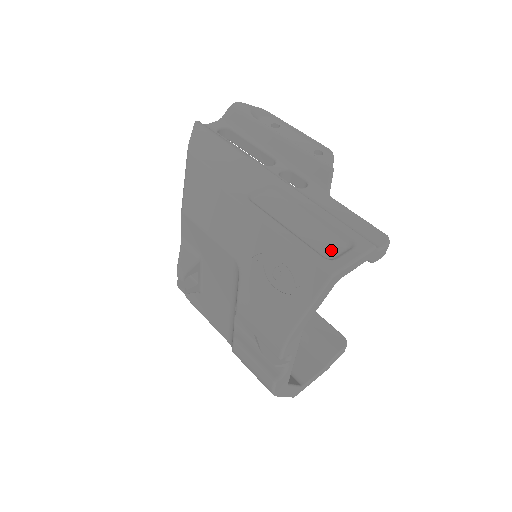
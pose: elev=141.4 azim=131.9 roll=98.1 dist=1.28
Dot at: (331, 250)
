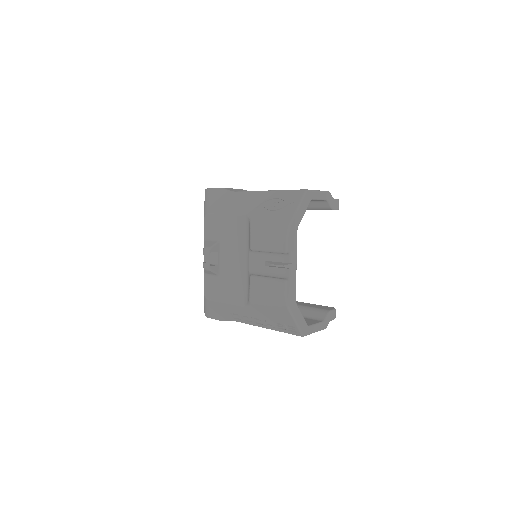
Dot at: occluded
